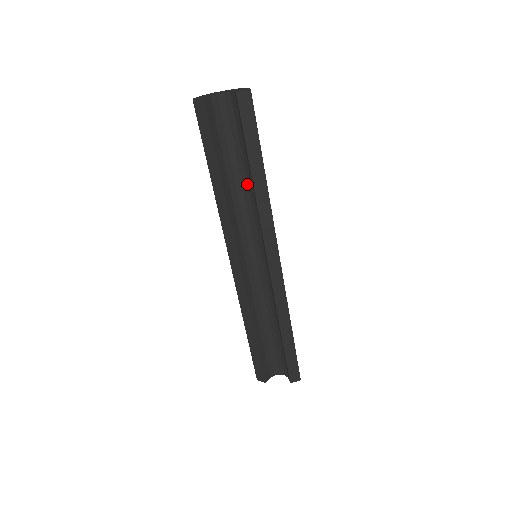
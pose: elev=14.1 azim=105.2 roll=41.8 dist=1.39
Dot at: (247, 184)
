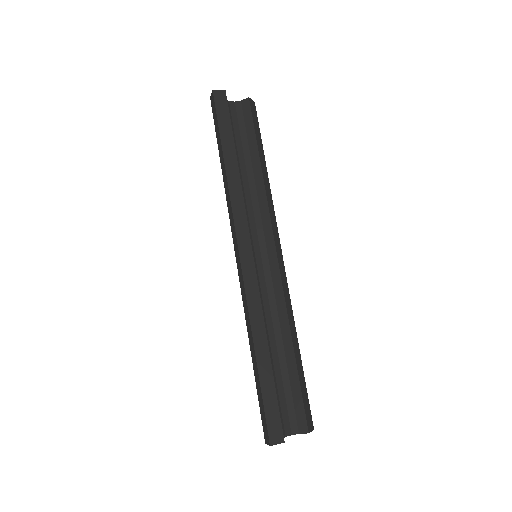
Dot at: (247, 179)
